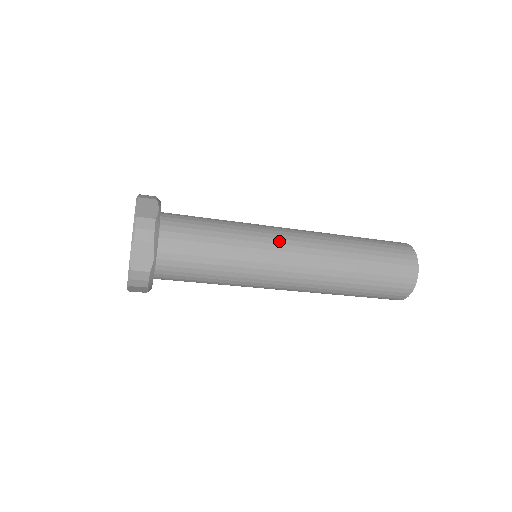
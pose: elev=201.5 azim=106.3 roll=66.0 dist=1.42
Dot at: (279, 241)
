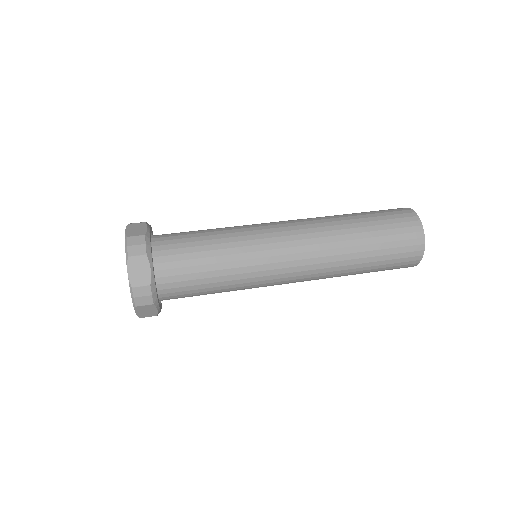
Dot at: occluded
